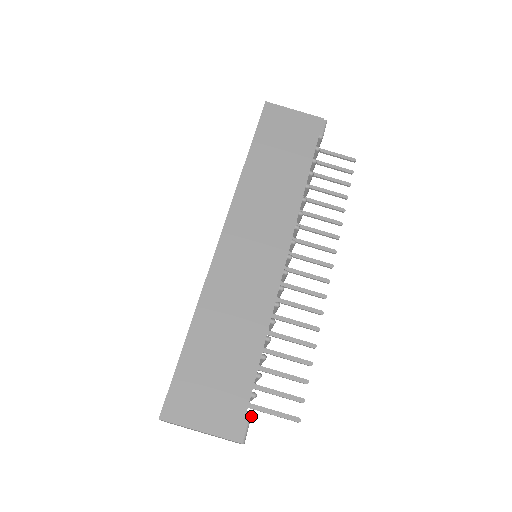
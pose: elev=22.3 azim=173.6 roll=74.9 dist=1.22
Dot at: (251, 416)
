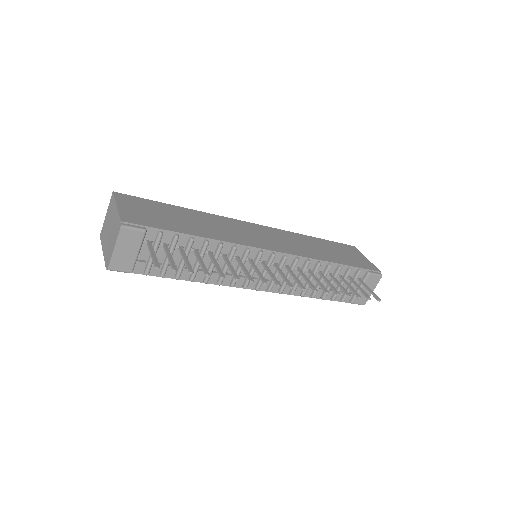
Dot at: (144, 231)
